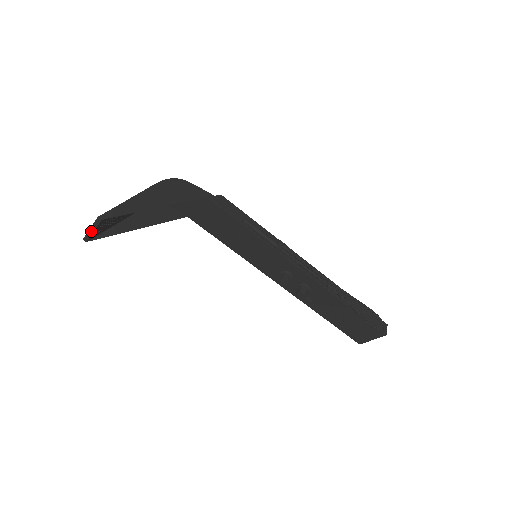
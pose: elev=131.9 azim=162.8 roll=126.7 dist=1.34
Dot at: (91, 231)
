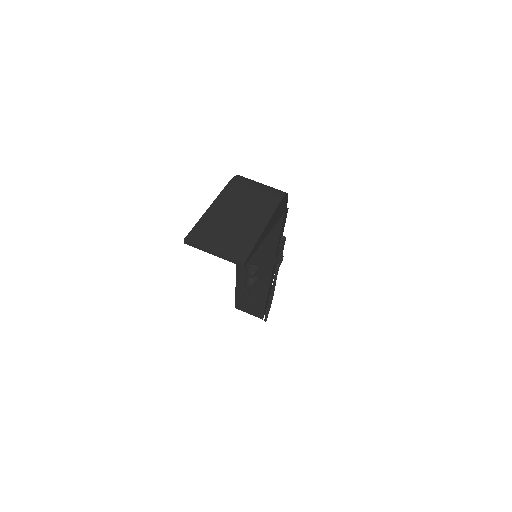
Dot at: (211, 252)
